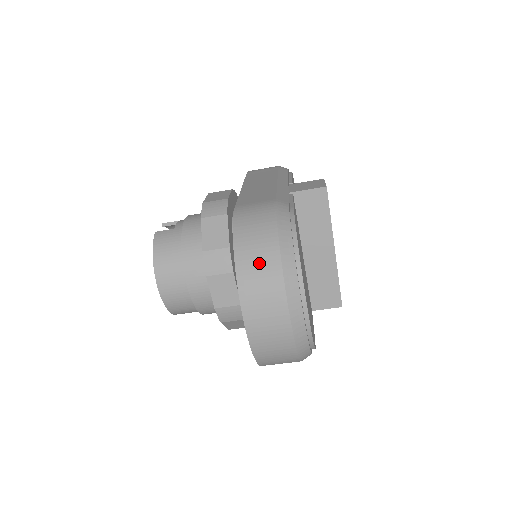
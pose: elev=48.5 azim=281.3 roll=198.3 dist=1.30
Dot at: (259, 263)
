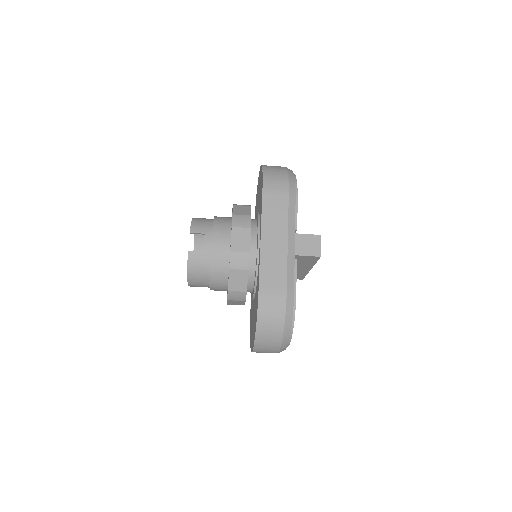
Dot at: (269, 338)
